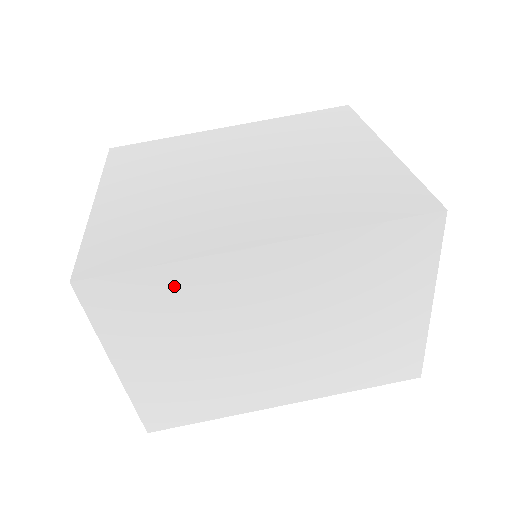
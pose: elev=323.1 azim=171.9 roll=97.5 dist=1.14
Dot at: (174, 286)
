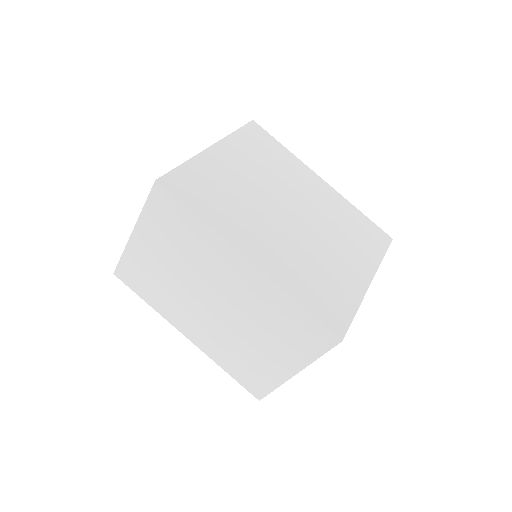
Dot at: (195, 232)
